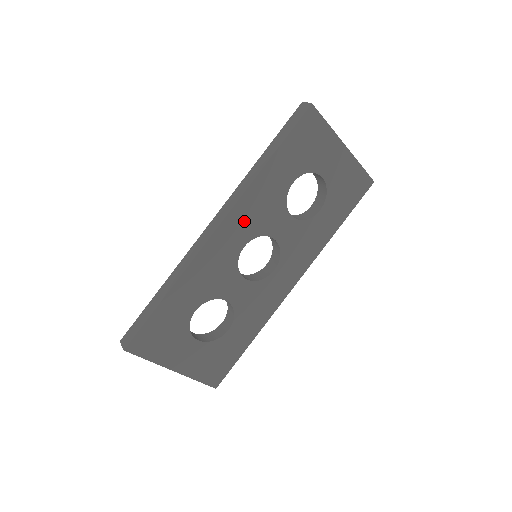
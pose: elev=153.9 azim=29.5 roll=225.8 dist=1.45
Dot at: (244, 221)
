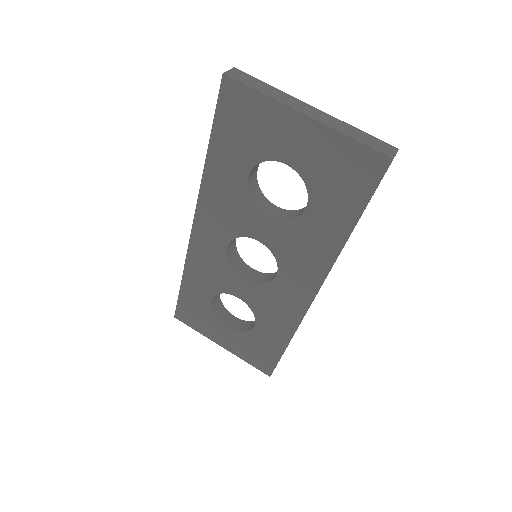
Dot at: (214, 221)
